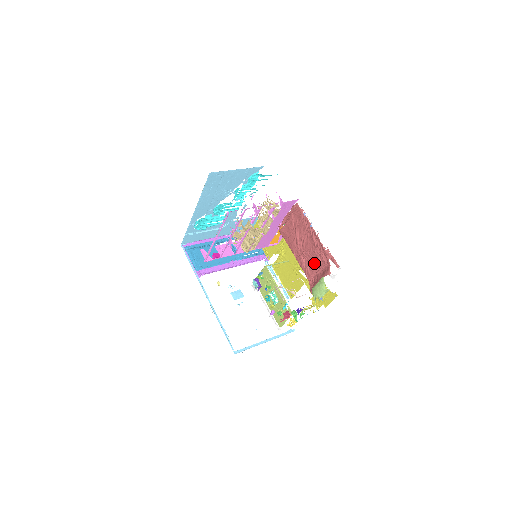
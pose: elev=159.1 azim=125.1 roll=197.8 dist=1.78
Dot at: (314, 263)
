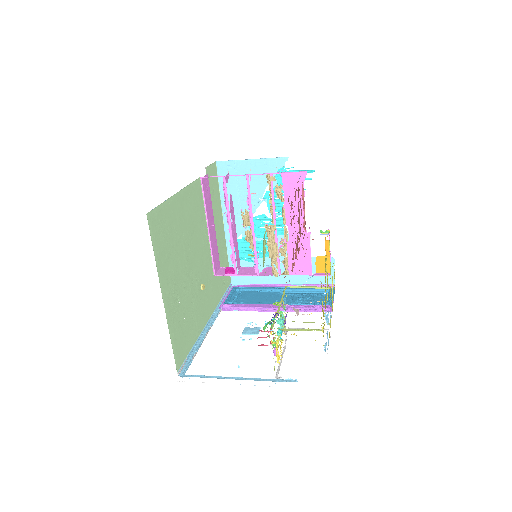
Dot at: (293, 233)
